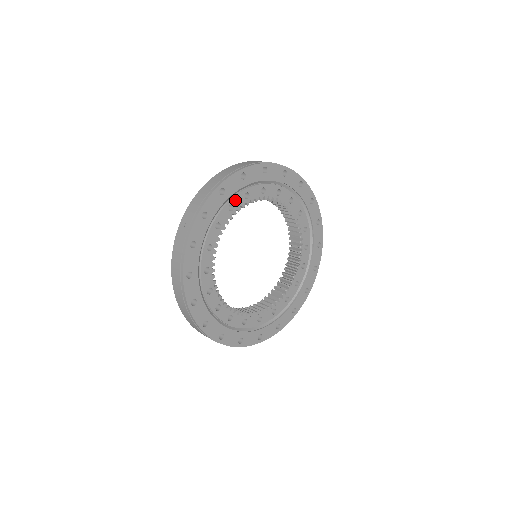
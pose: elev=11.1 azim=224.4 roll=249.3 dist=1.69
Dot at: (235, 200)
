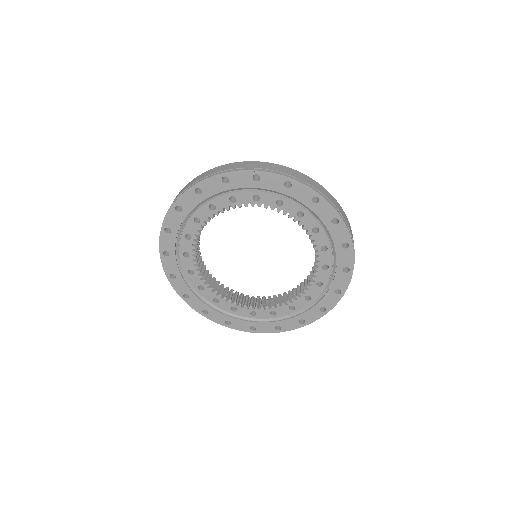
Dot at: (199, 213)
